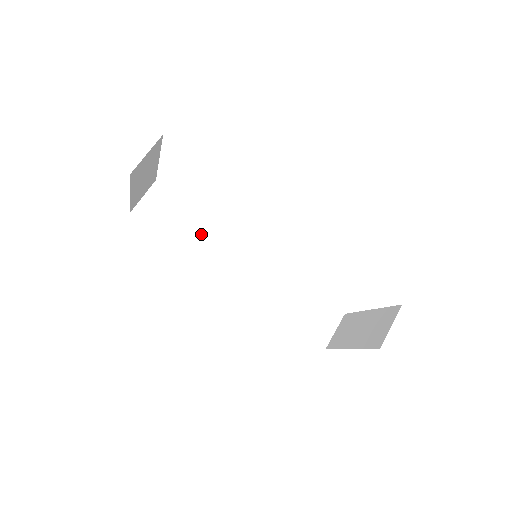
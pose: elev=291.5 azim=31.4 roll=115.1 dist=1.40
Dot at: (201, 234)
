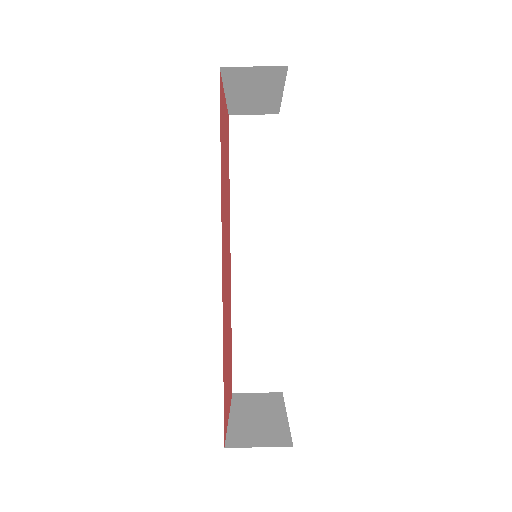
Dot at: (258, 194)
